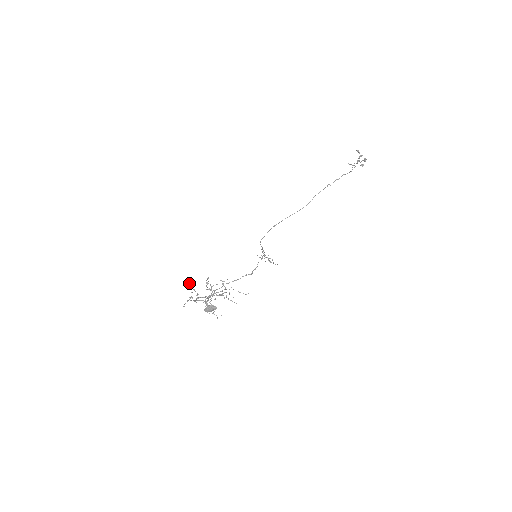
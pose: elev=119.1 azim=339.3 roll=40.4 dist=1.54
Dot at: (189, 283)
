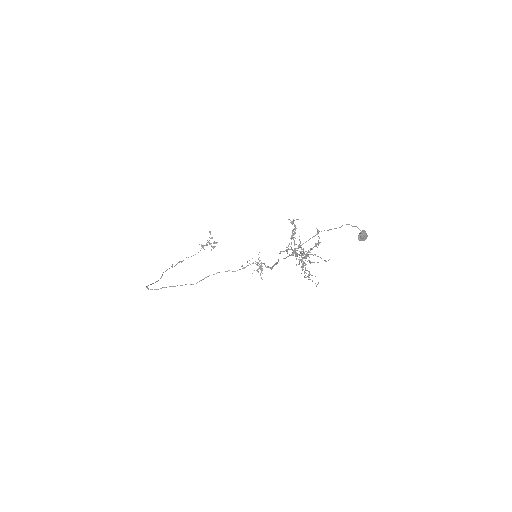
Dot at: (293, 220)
